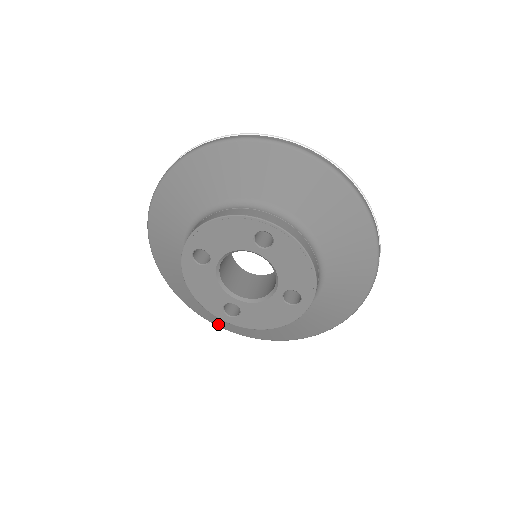
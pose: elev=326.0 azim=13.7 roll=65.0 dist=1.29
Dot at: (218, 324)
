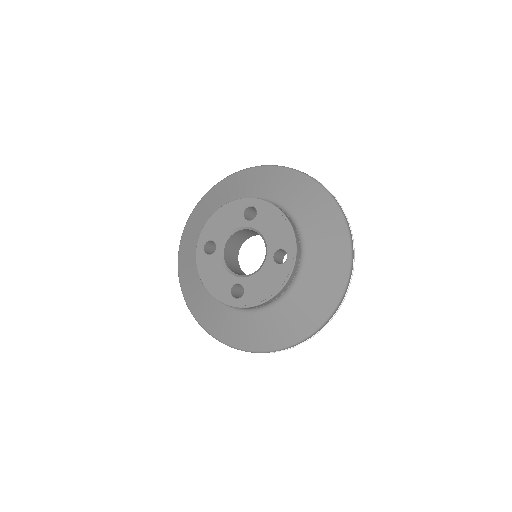
Dot at: (236, 344)
